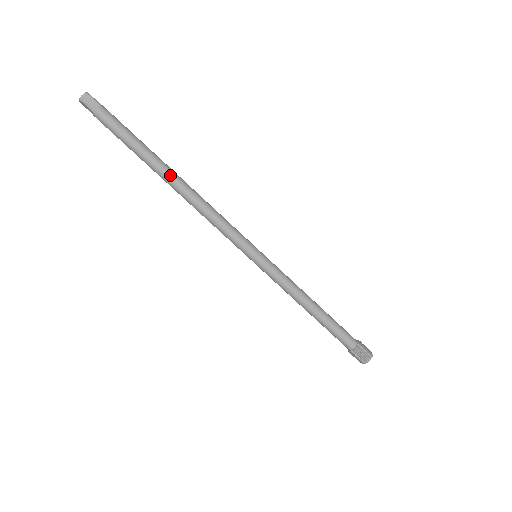
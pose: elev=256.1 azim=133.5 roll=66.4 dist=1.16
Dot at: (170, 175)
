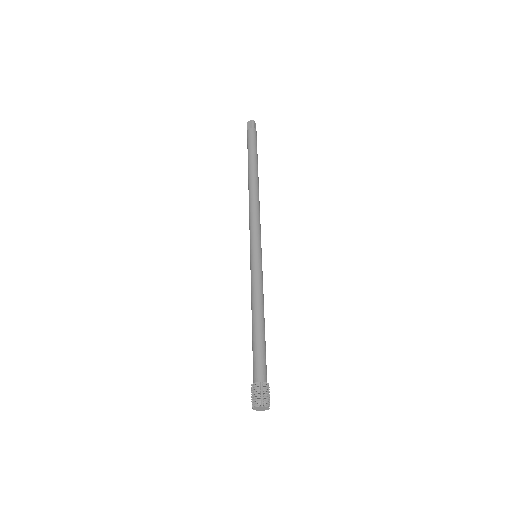
Dot at: (258, 177)
